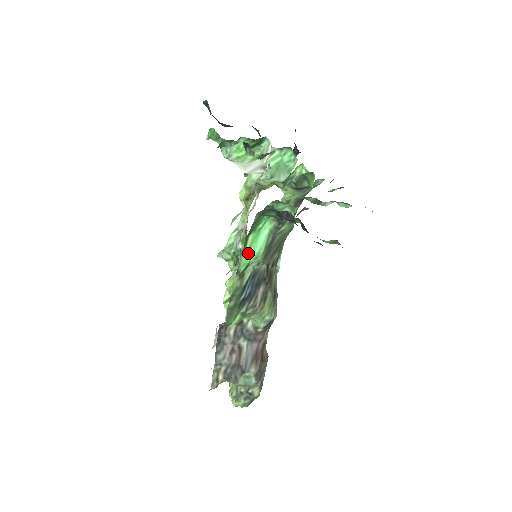
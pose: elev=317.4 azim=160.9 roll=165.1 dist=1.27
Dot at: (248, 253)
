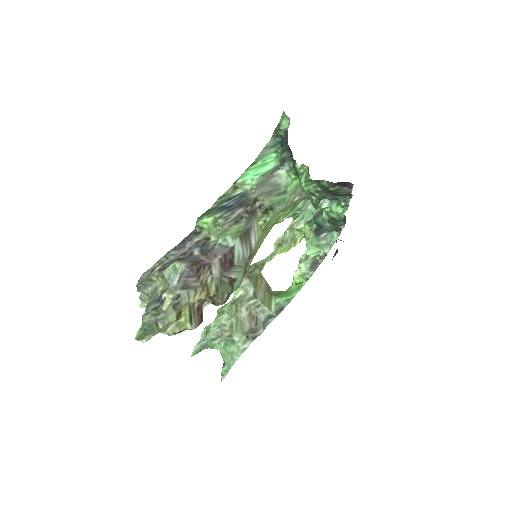
Dot at: (250, 171)
